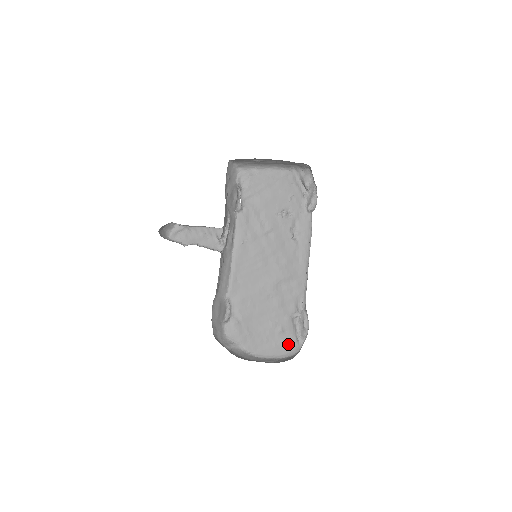
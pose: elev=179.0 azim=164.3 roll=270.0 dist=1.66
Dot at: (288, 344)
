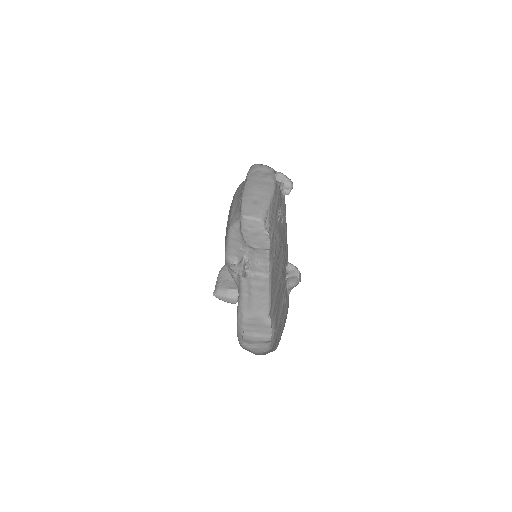
Dot at: (287, 307)
